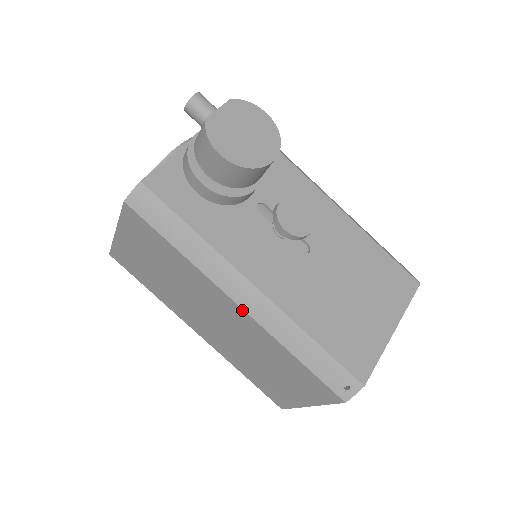
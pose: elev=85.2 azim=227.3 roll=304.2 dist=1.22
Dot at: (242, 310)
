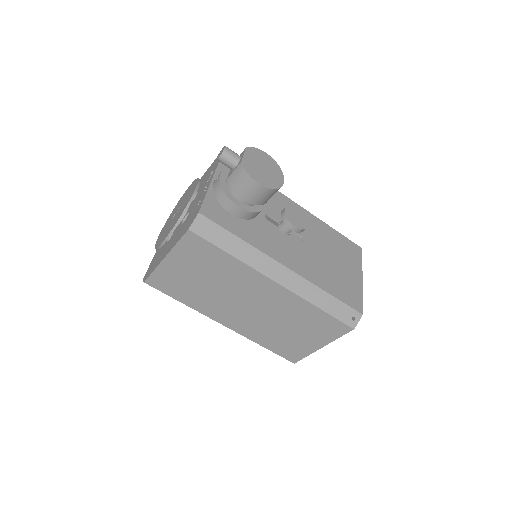
Dot at: (281, 286)
